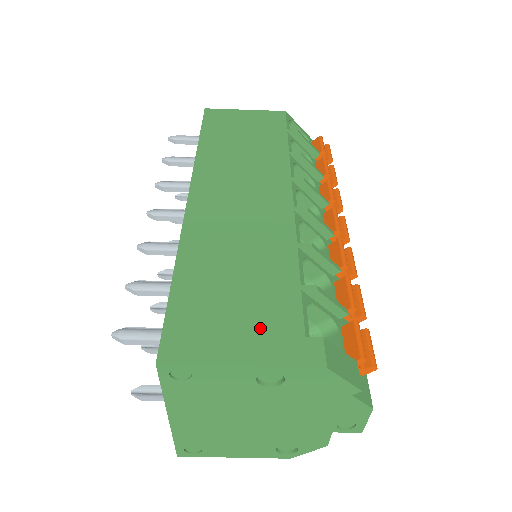
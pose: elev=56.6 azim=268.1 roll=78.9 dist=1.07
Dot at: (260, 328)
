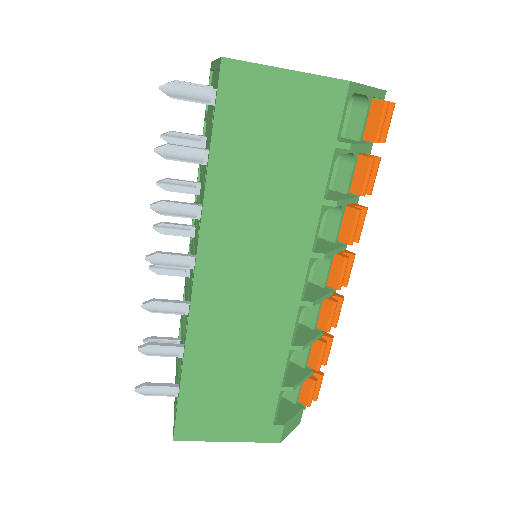
Dot at: (244, 419)
